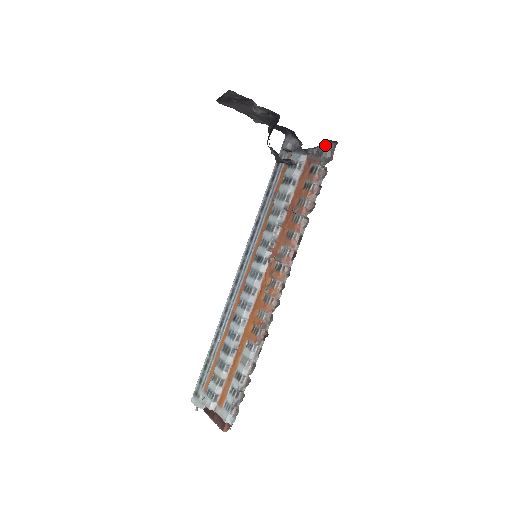
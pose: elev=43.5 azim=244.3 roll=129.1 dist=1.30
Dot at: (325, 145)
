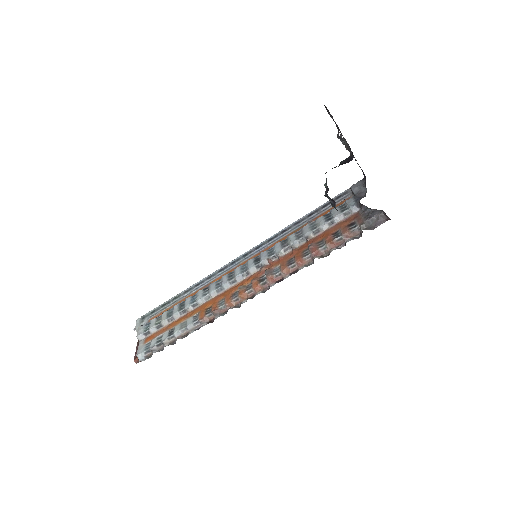
Dot at: (378, 213)
